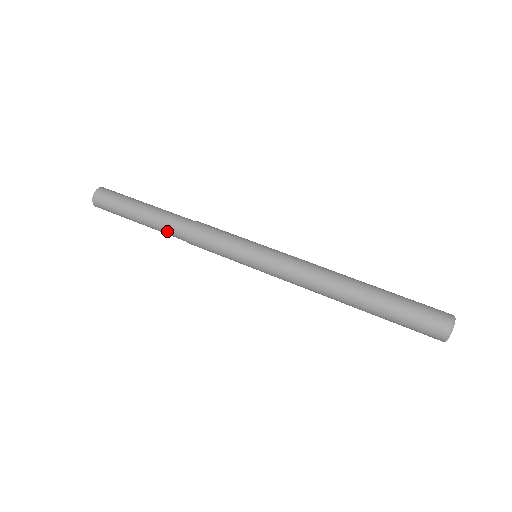
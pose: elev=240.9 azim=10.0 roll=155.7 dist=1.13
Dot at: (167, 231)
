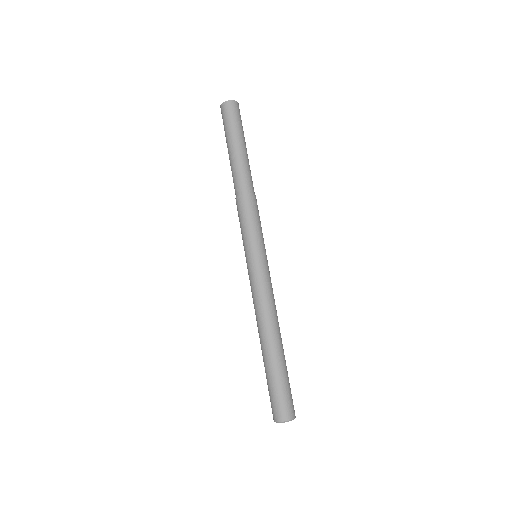
Dot at: (234, 178)
